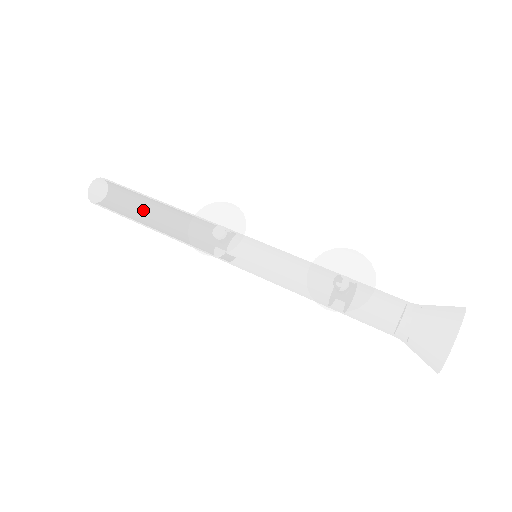
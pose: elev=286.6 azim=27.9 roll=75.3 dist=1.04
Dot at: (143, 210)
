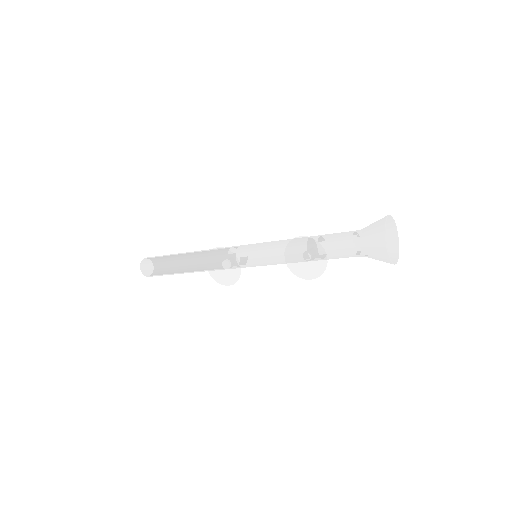
Dot at: (179, 269)
